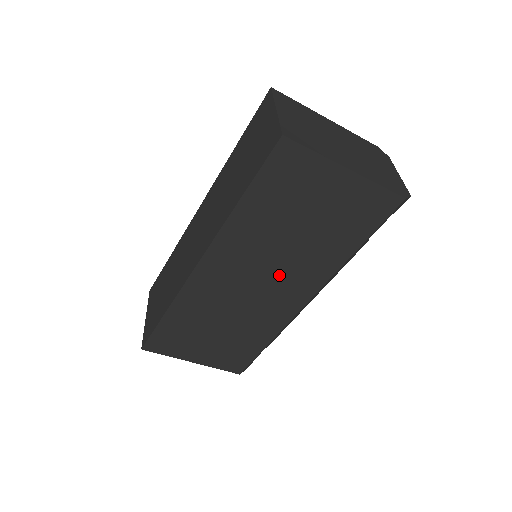
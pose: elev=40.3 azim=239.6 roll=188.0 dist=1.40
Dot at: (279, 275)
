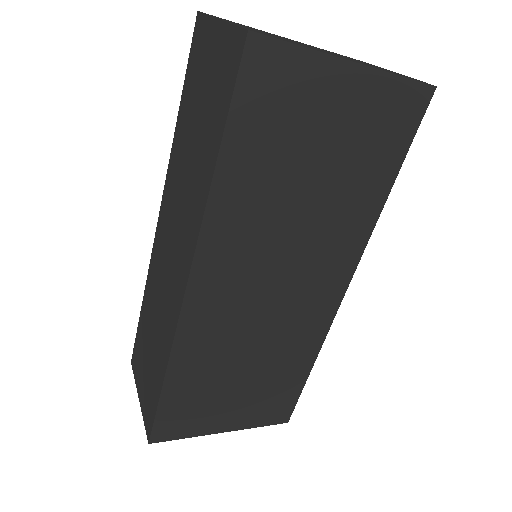
Dot at: (301, 263)
